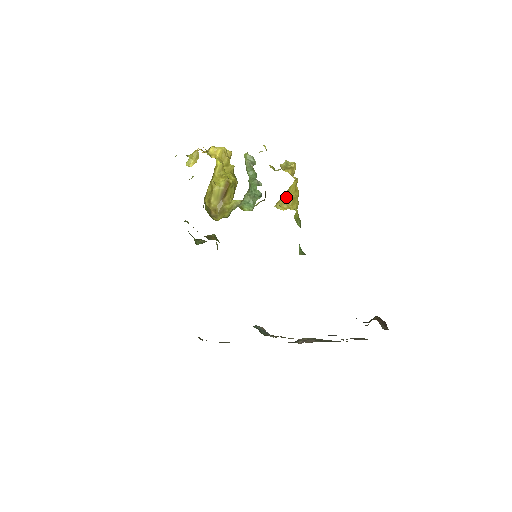
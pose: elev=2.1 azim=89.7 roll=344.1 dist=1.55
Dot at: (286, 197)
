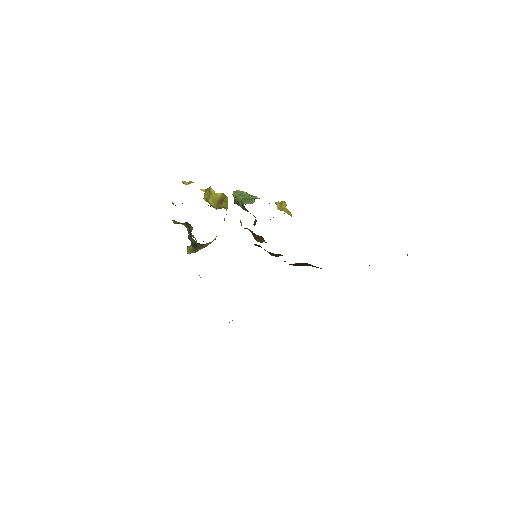
Dot at: (281, 207)
